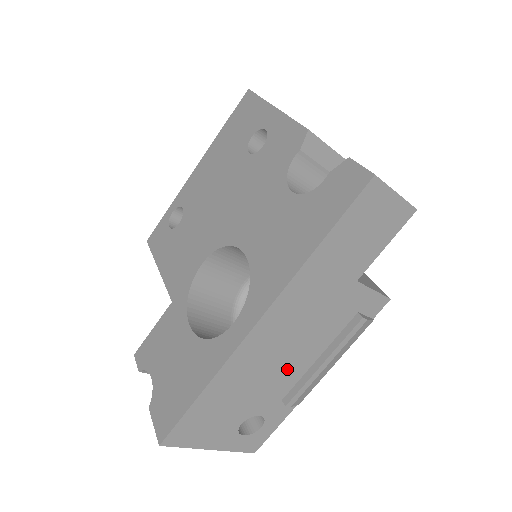
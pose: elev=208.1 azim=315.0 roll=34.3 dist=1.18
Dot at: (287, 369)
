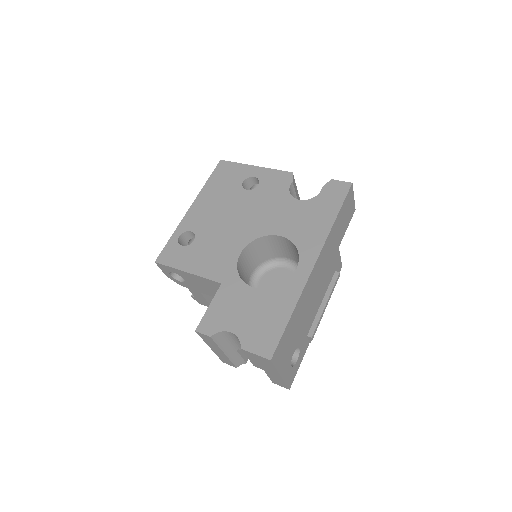
Dot at: (313, 307)
